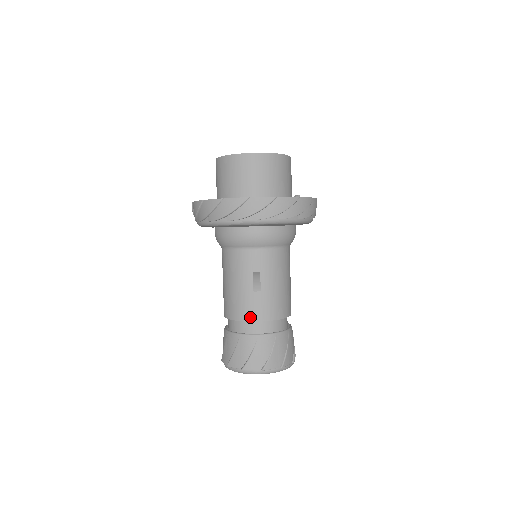
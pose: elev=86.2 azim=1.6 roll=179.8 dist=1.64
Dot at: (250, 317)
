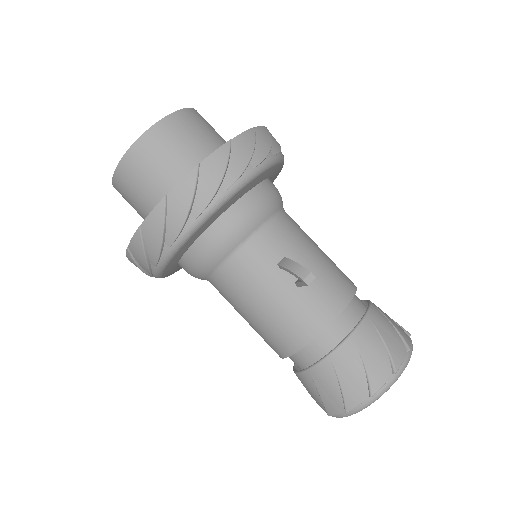
Dot at: (322, 322)
